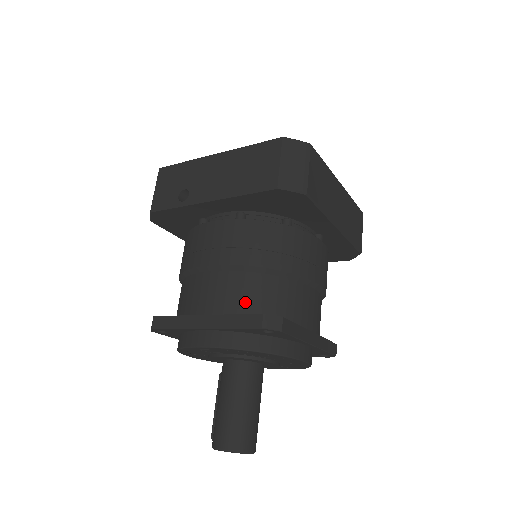
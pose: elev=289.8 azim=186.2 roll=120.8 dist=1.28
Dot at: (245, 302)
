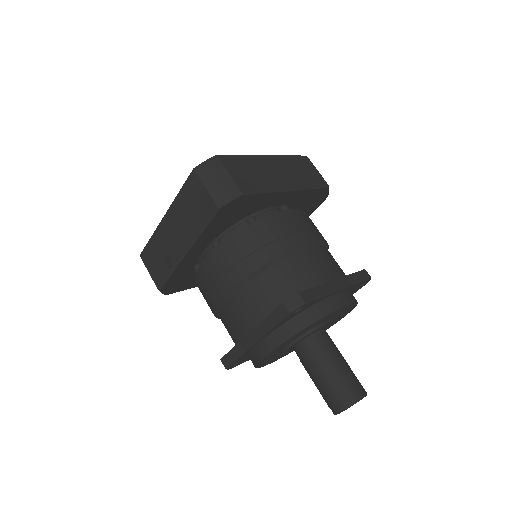
Dot at: (267, 302)
